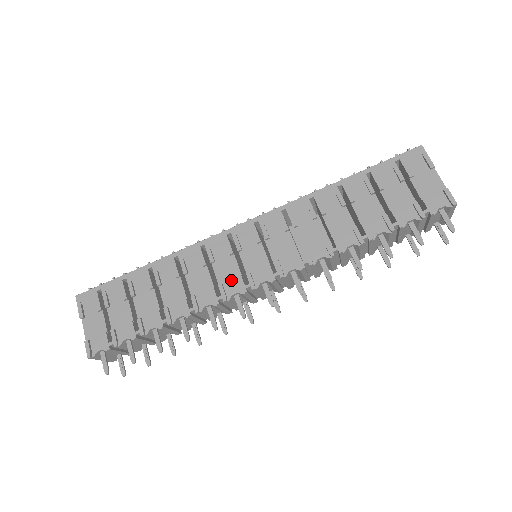
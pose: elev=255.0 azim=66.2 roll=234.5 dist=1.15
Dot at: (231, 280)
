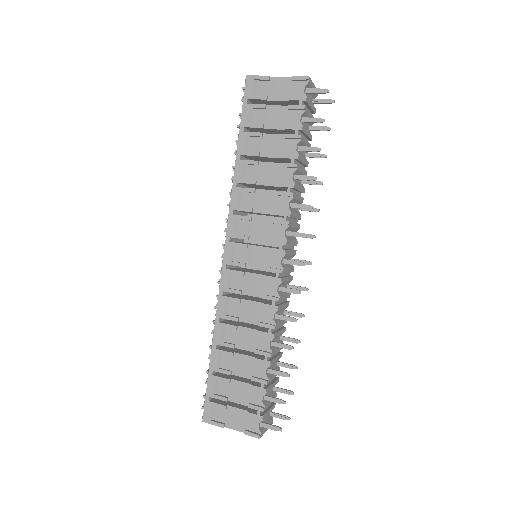
Dot at: (264, 286)
